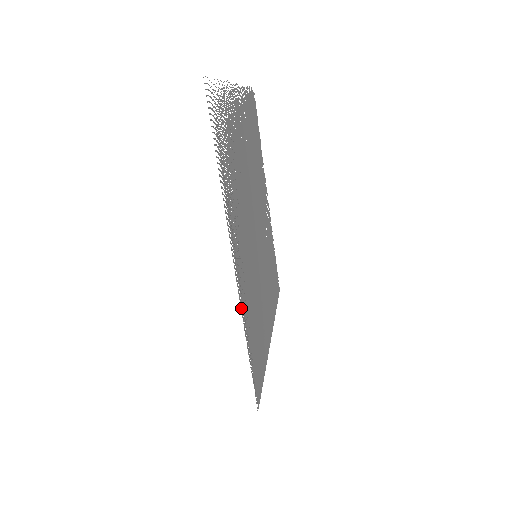
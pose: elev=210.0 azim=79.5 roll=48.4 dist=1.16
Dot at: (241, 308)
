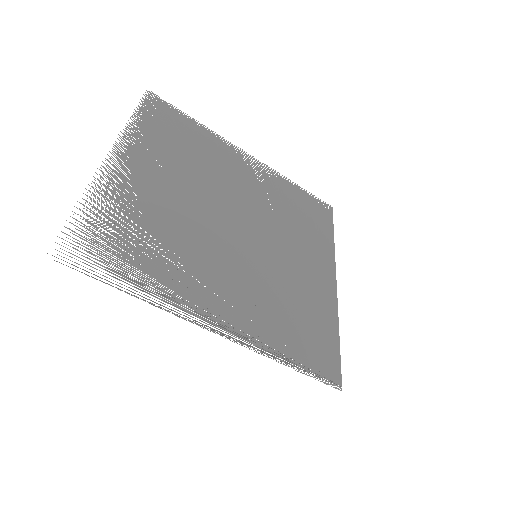
Dot at: occluded
